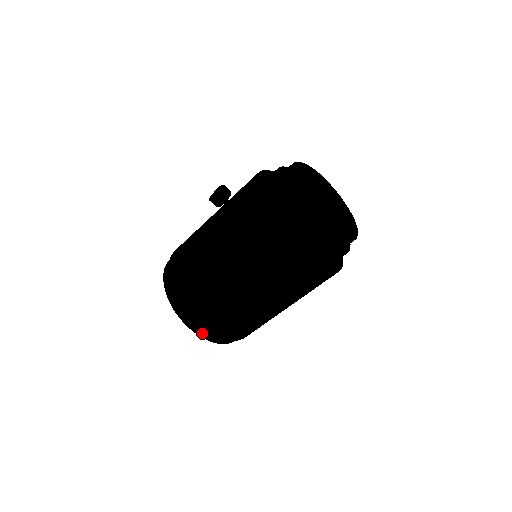
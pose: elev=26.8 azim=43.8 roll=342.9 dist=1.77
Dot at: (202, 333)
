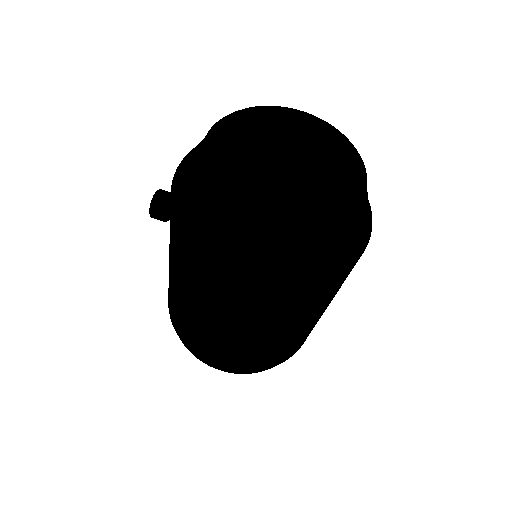
Dot at: occluded
